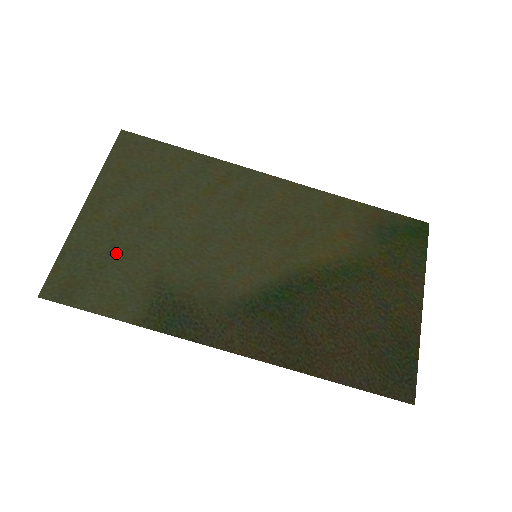
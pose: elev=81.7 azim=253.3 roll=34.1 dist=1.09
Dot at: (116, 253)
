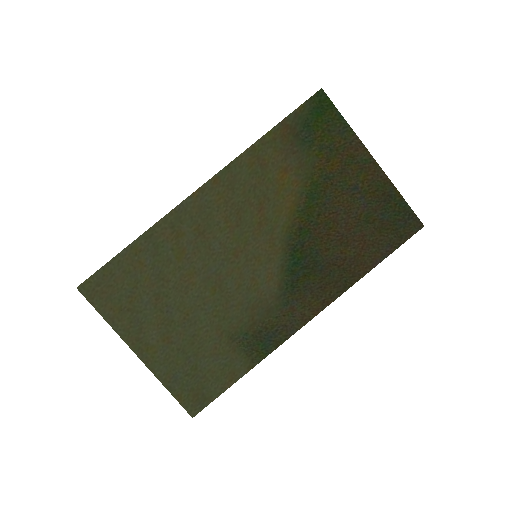
Dot at: (191, 353)
